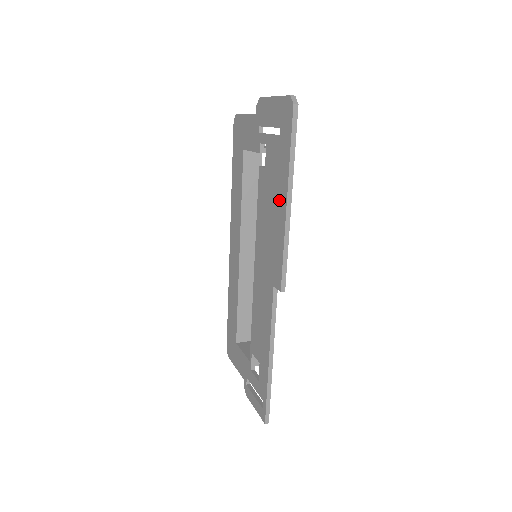
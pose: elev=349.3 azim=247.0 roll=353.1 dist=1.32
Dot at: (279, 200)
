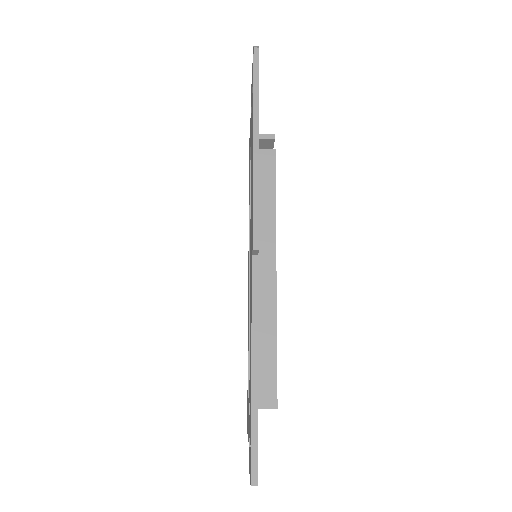
Dot at: (252, 151)
